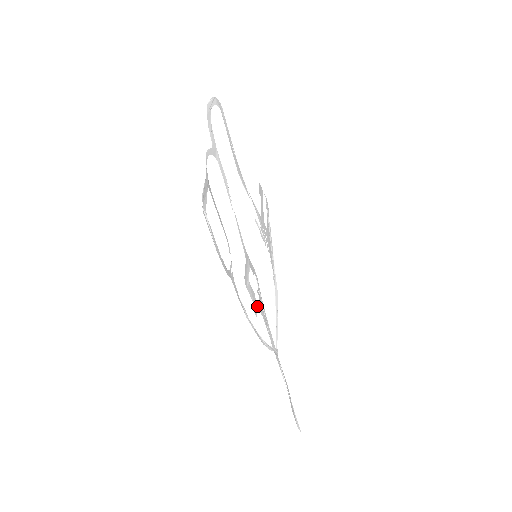
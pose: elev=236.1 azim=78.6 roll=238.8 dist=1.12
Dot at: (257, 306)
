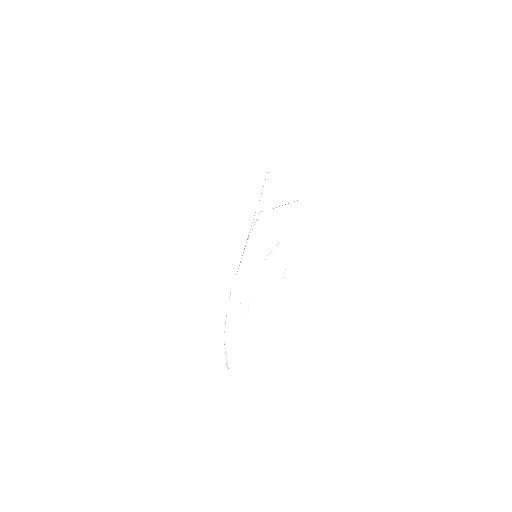
Dot at: occluded
